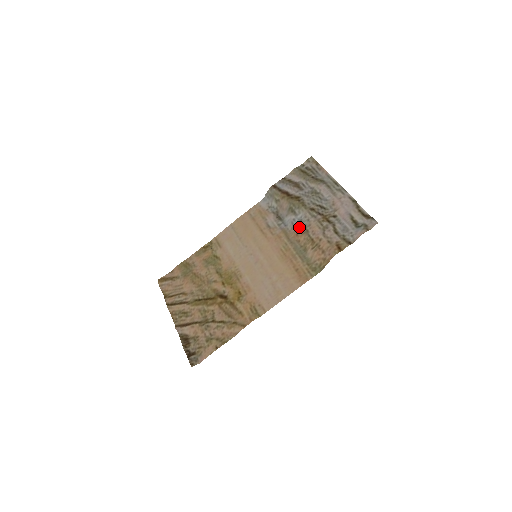
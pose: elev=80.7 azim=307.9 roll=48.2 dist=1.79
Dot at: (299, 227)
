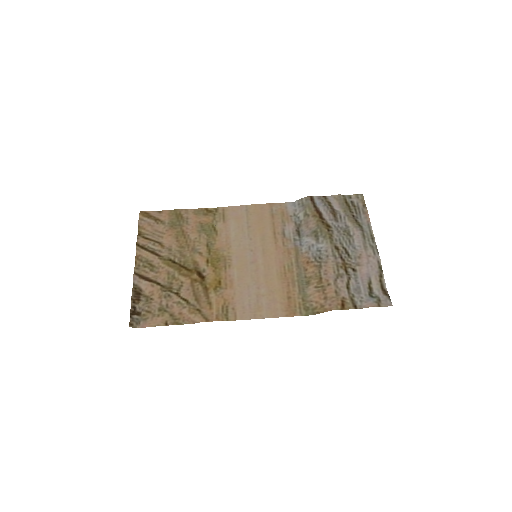
Dot at: (314, 257)
